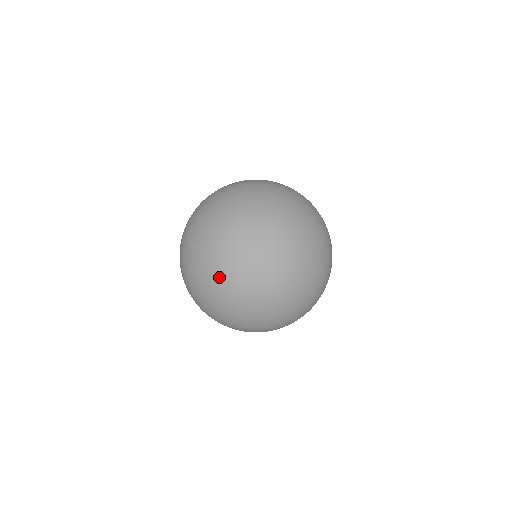
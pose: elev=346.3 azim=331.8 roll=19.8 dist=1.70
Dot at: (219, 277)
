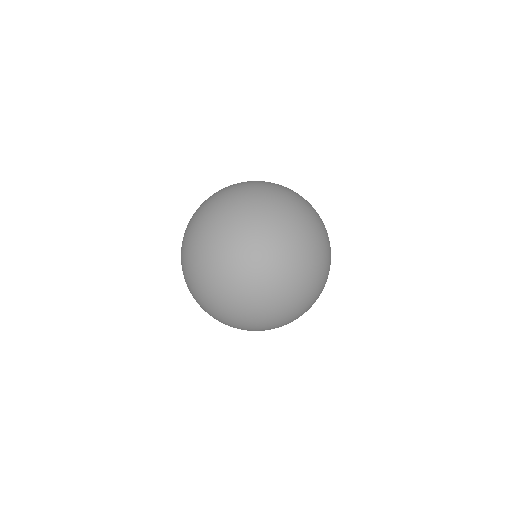
Dot at: (201, 283)
